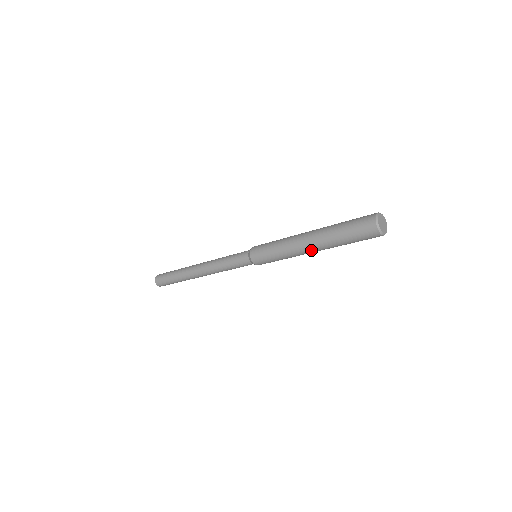
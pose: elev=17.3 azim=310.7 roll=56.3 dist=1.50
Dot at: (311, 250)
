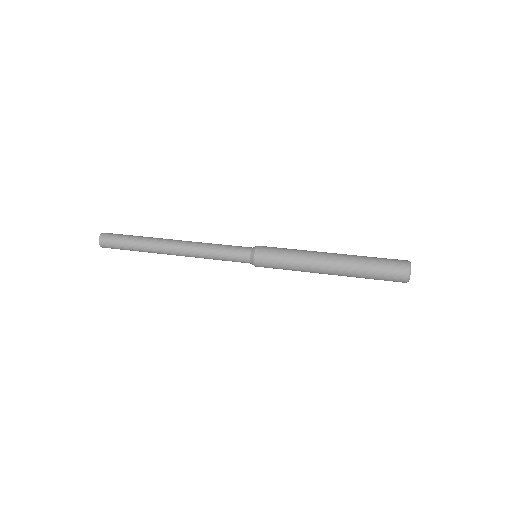
Dot at: (329, 274)
